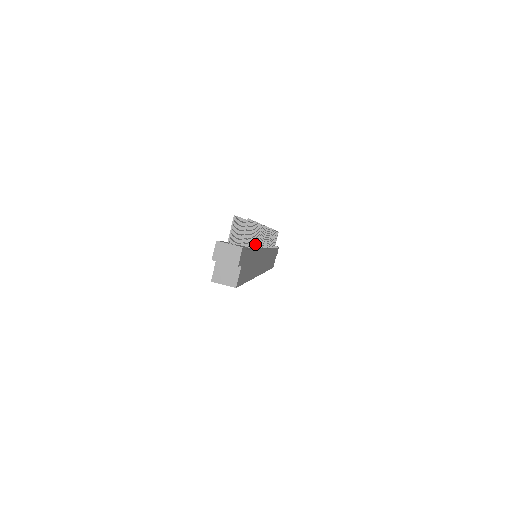
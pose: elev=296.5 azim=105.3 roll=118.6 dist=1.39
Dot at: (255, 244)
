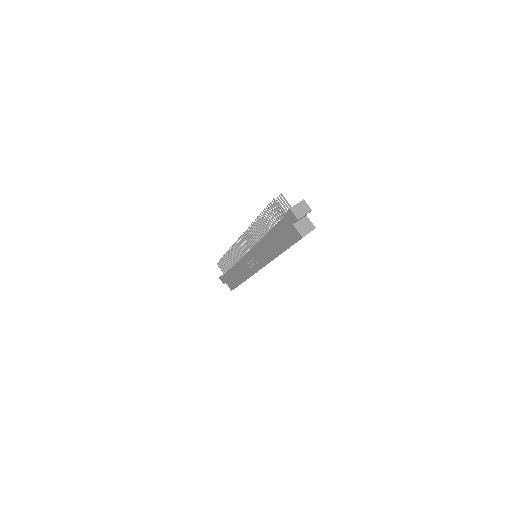
Dot at: (270, 229)
